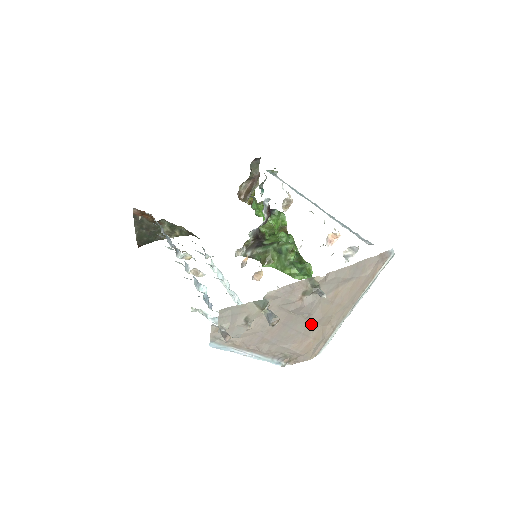
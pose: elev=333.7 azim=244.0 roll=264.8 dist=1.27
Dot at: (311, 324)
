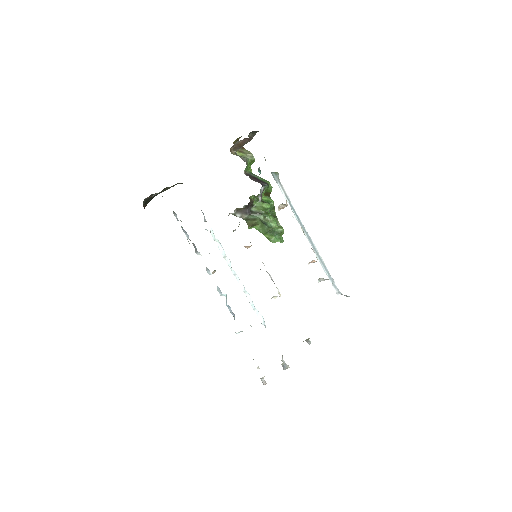
Dot at: occluded
